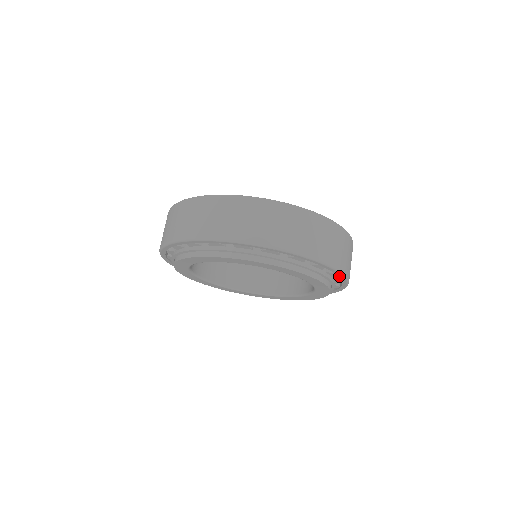
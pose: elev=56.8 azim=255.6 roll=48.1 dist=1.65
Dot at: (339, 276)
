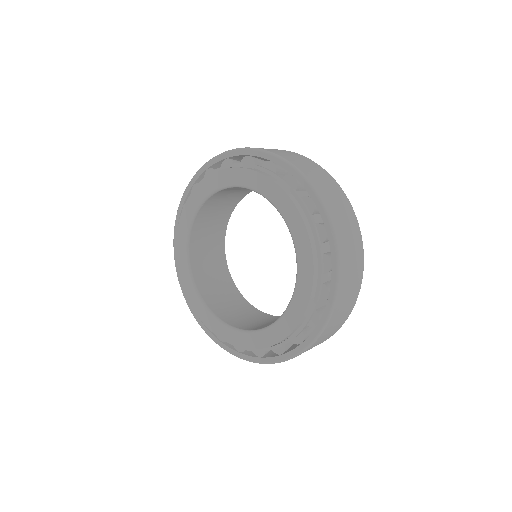
Dot at: (316, 329)
